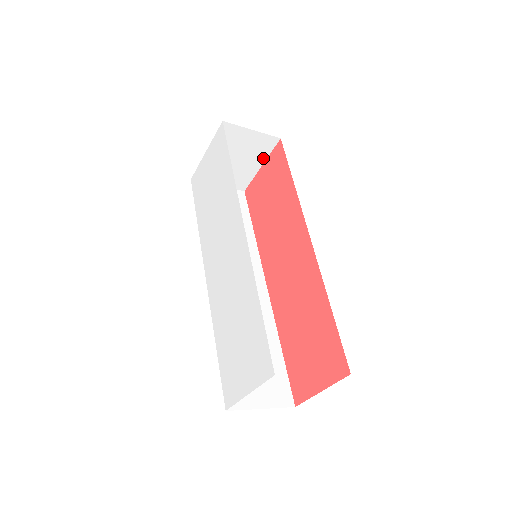
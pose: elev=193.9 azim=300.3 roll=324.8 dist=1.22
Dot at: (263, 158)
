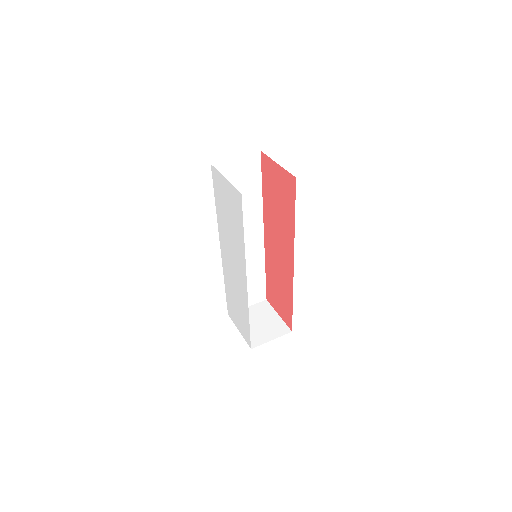
Dot at: occluded
